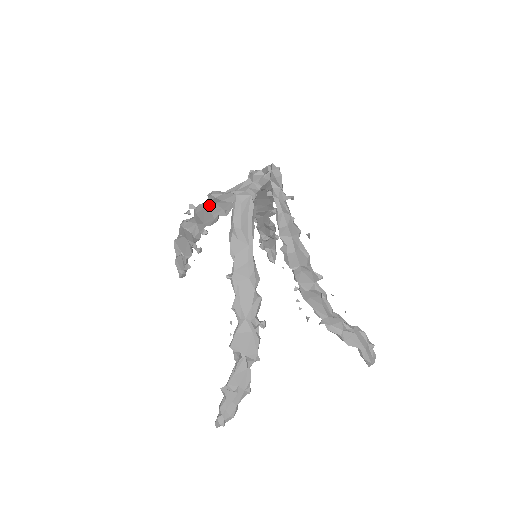
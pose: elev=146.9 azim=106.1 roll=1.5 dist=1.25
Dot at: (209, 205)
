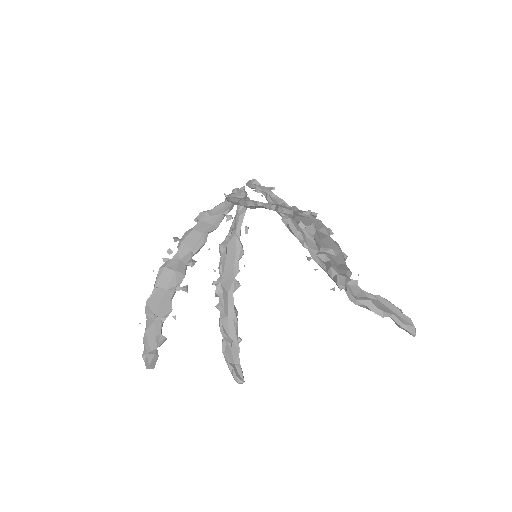
Dot at: (198, 225)
